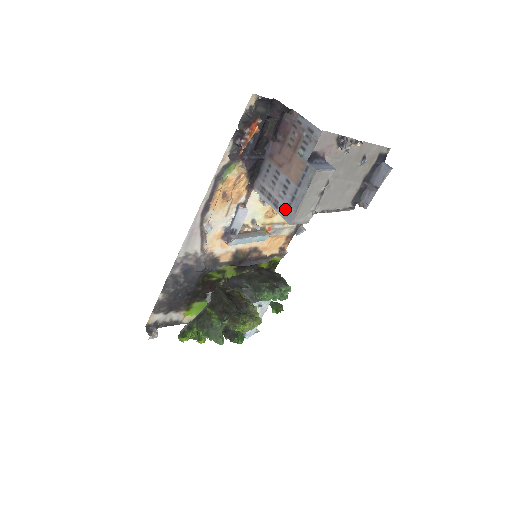
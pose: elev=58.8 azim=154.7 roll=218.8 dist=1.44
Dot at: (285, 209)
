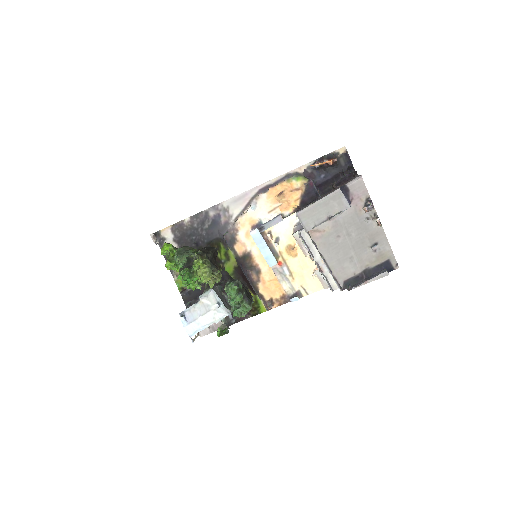
Dot at: occluded
